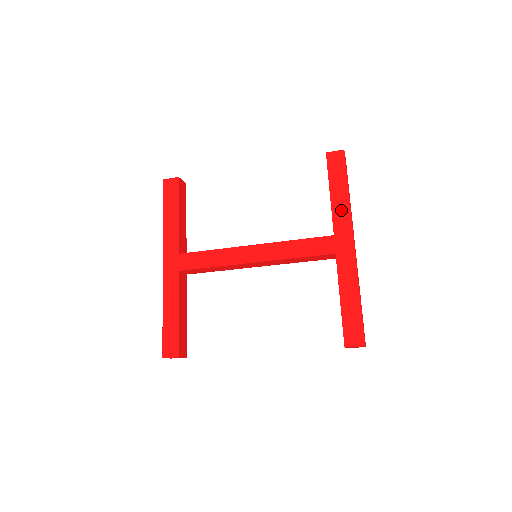
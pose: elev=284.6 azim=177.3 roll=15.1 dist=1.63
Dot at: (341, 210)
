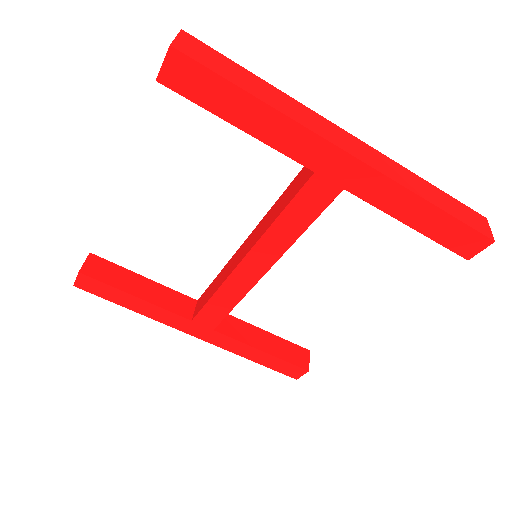
Dot at: (284, 135)
